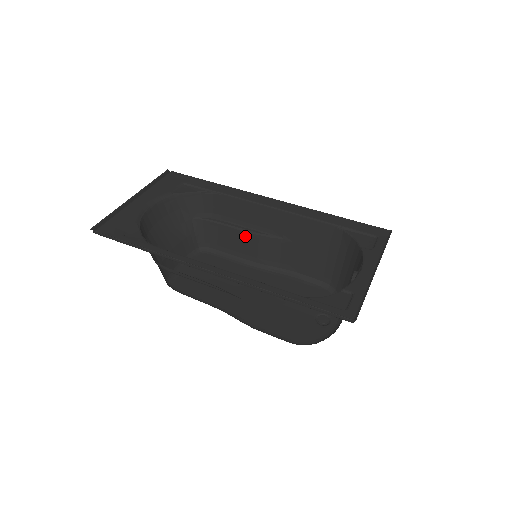
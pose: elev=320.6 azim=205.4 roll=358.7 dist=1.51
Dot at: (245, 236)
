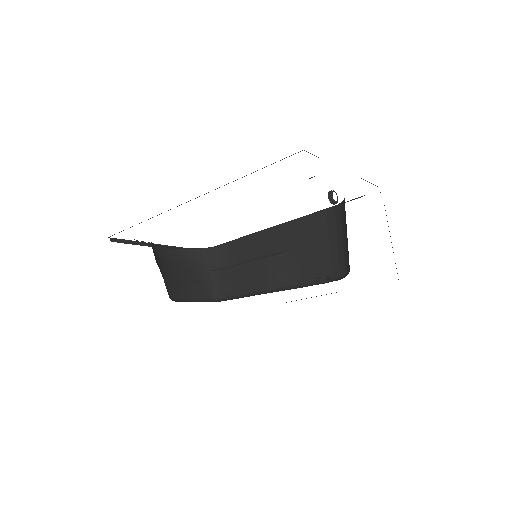
Dot at: (254, 265)
